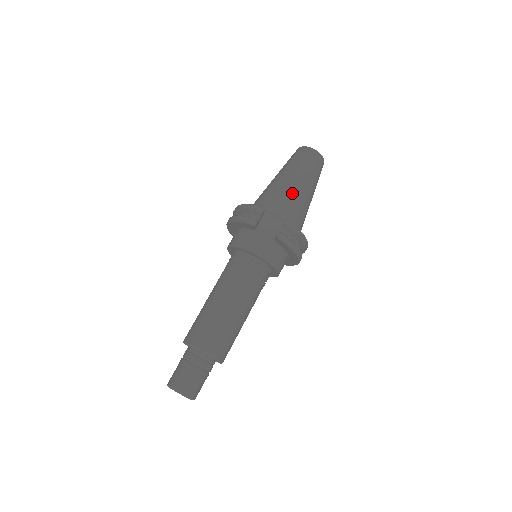
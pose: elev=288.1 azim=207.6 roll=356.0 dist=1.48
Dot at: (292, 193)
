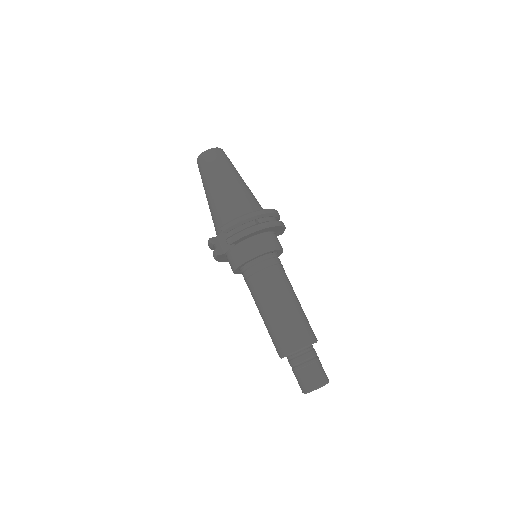
Dot at: (215, 202)
